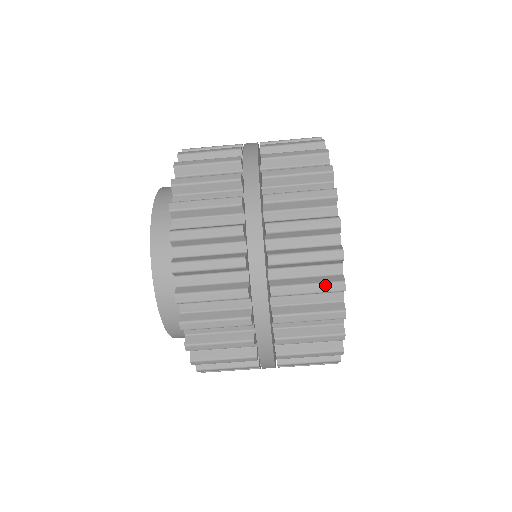
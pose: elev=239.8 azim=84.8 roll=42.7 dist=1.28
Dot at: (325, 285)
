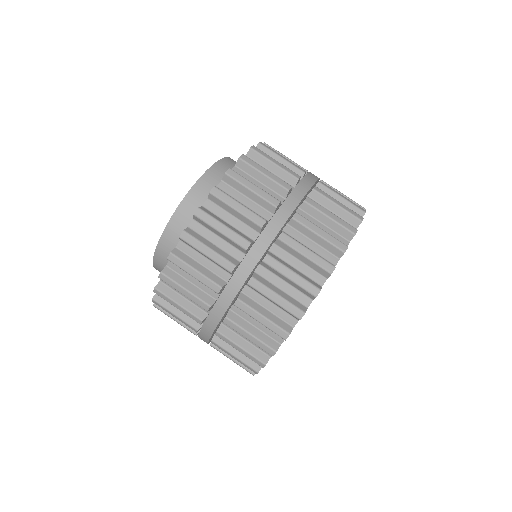
Dot at: (290, 305)
